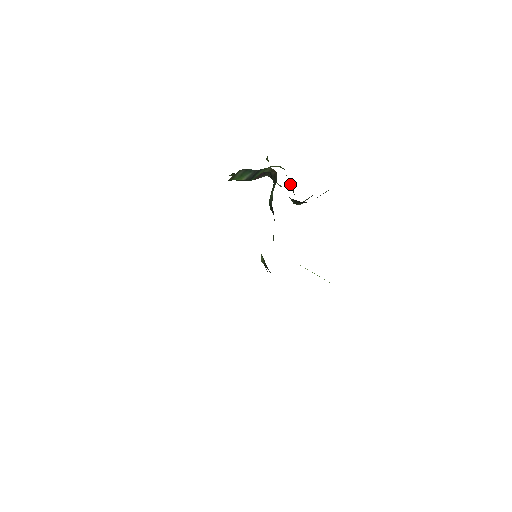
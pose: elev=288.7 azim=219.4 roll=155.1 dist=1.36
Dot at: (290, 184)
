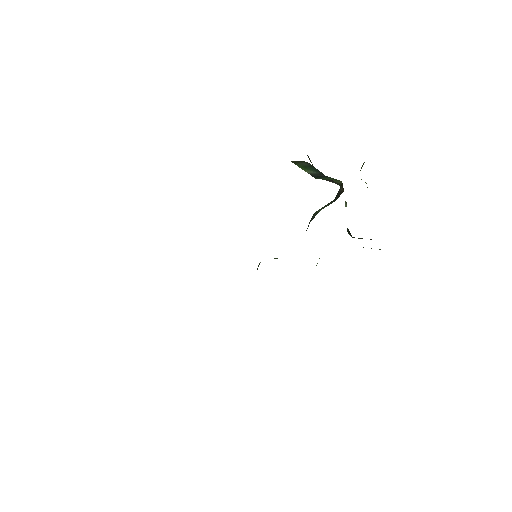
Dot at: occluded
